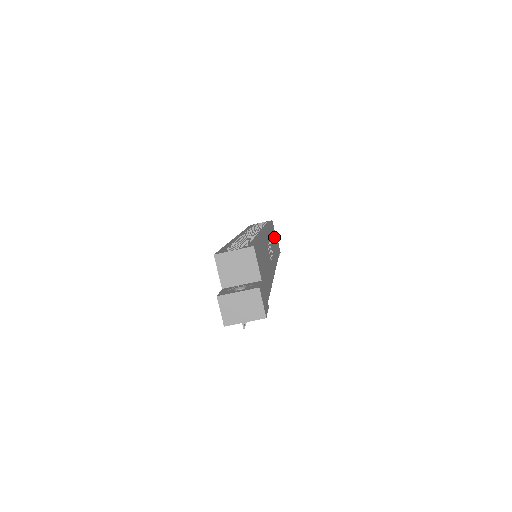
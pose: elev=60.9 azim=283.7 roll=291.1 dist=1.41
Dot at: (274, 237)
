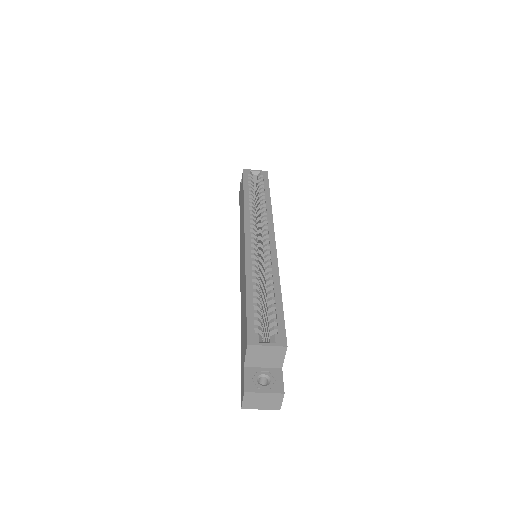
Dot at: occluded
